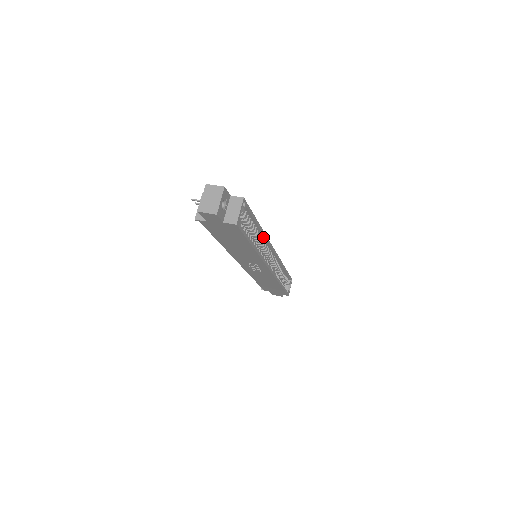
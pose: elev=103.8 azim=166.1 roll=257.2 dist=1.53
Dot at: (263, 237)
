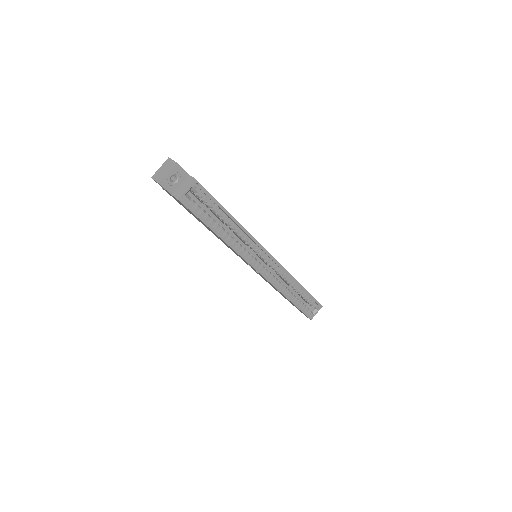
Dot at: (246, 234)
